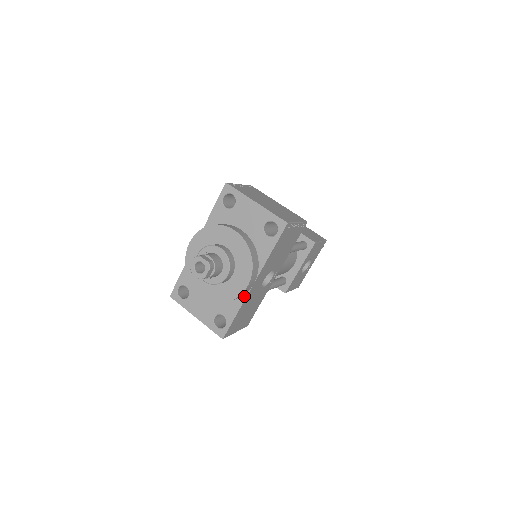
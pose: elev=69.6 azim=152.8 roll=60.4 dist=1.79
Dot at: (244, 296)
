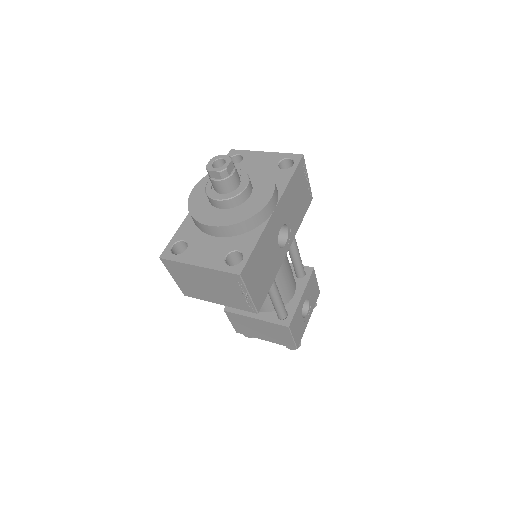
Dot at: (264, 223)
